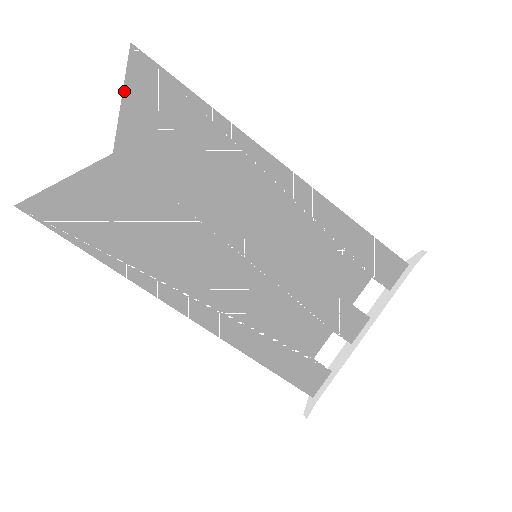
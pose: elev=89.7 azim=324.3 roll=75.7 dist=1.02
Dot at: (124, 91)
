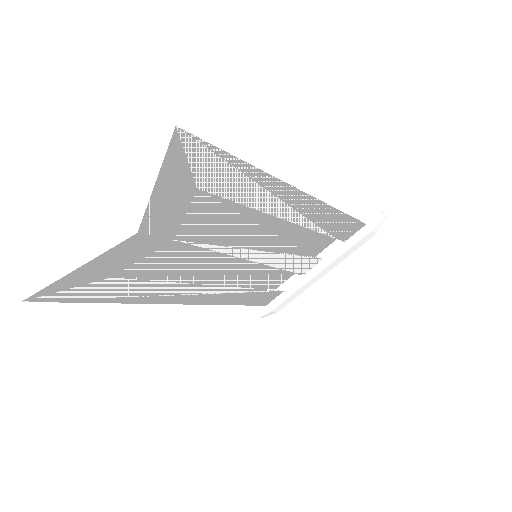
Dot at: (158, 178)
